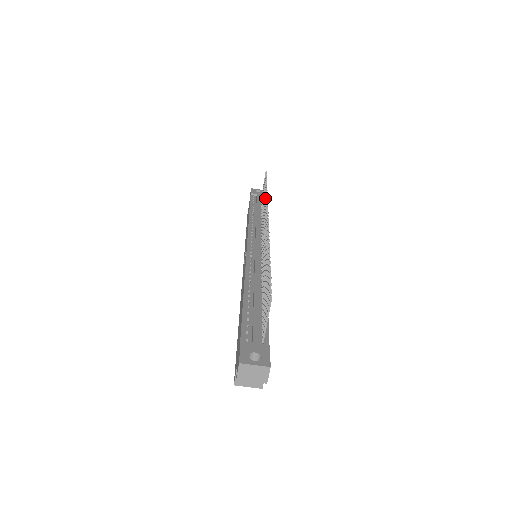
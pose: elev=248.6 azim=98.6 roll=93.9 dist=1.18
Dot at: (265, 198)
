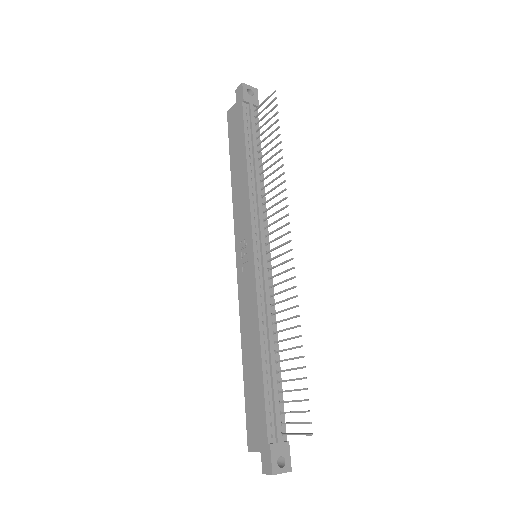
Dot at: (279, 176)
